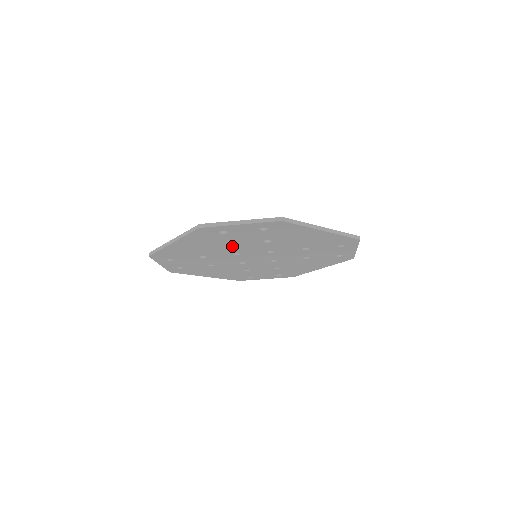
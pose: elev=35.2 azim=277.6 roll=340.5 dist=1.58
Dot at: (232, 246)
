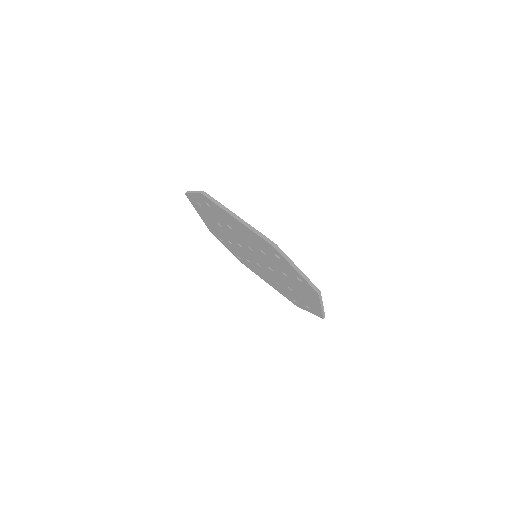
Dot at: (261, 251)
